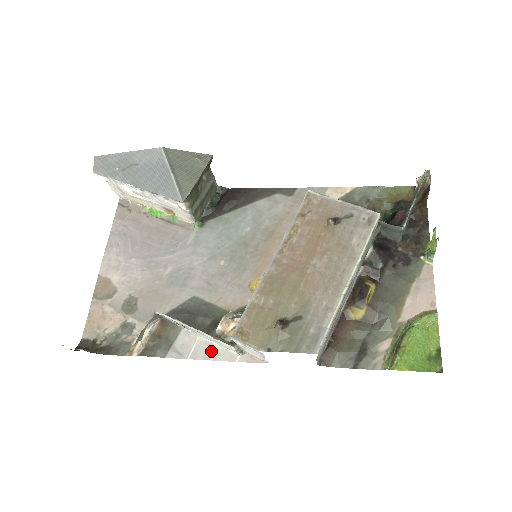
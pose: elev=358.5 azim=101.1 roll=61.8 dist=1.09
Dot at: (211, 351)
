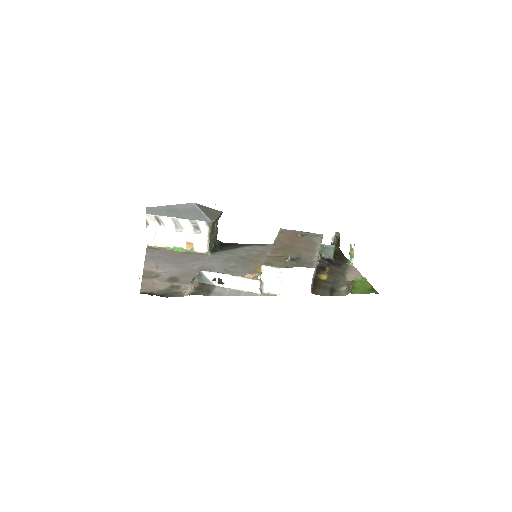
Dot at: (240, 293)
